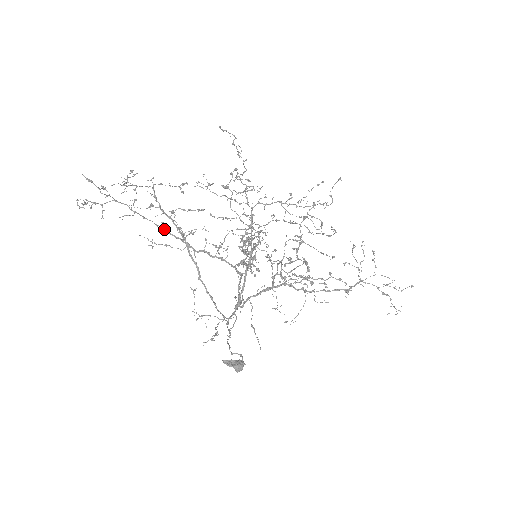
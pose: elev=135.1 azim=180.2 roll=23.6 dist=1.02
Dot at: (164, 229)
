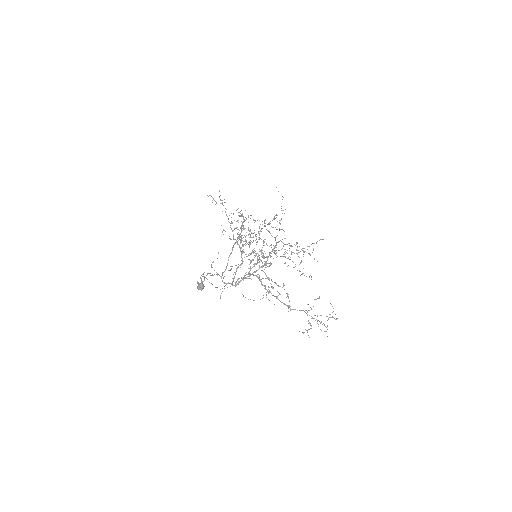
Dot at: occluded
